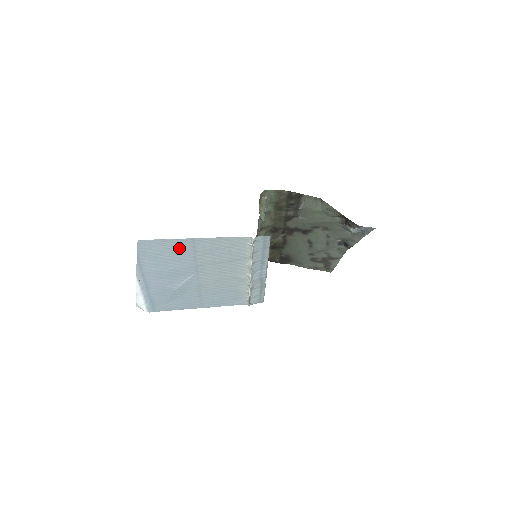
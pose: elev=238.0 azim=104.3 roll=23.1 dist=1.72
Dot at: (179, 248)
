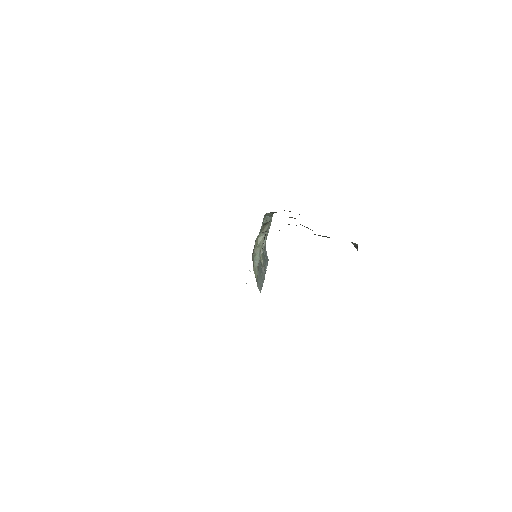
Dot at: occluded
